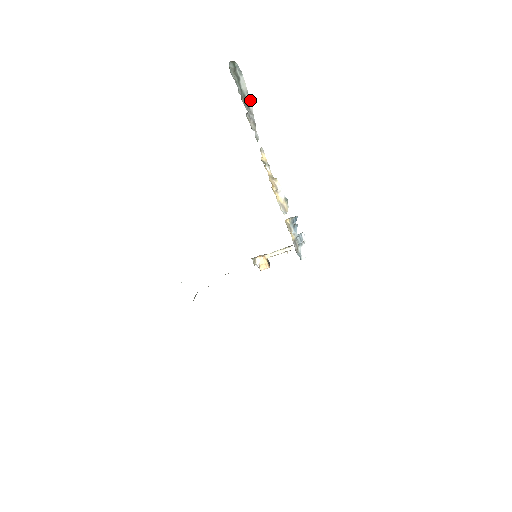
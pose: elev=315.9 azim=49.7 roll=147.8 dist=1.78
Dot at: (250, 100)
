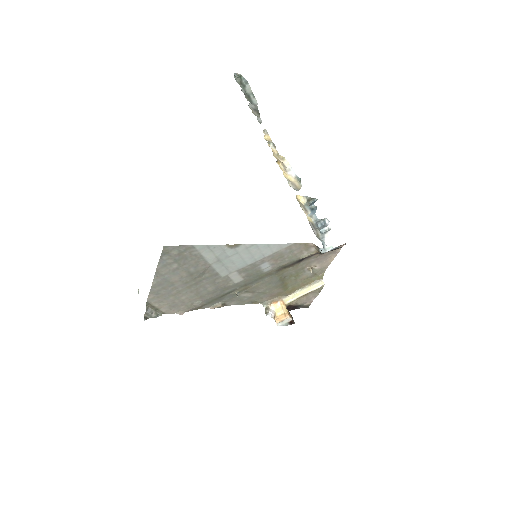
Dot at: (255, 99)
